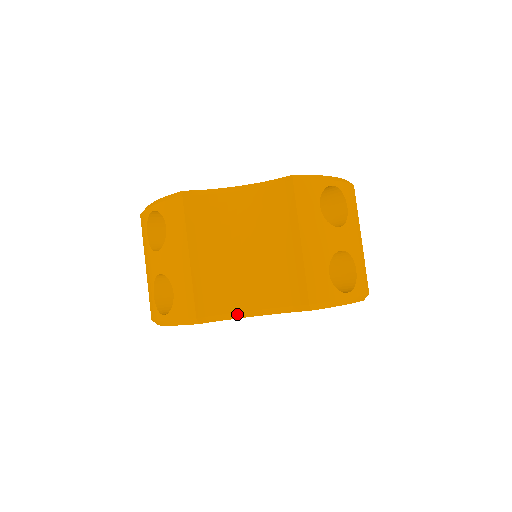
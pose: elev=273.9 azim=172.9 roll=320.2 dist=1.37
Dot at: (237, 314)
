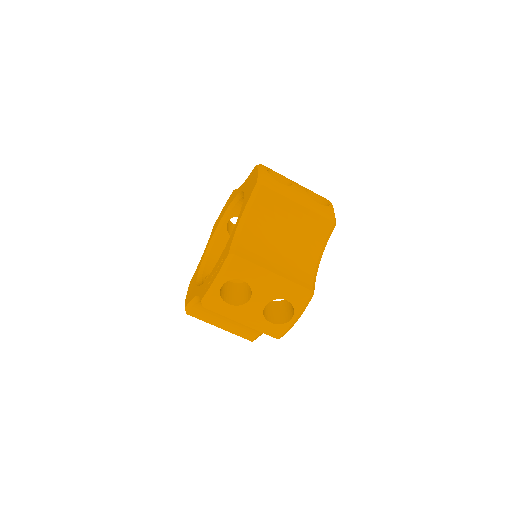
Dot at: occluded
